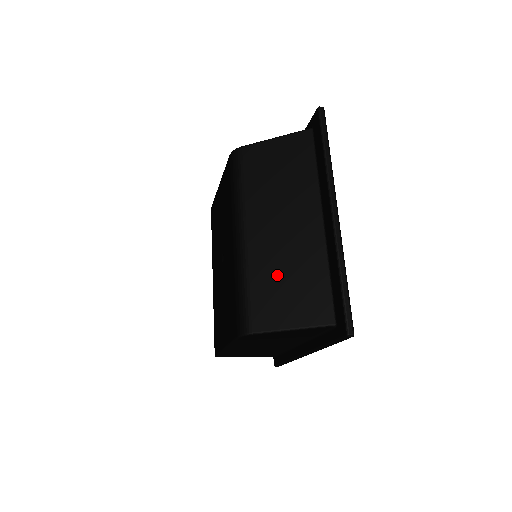
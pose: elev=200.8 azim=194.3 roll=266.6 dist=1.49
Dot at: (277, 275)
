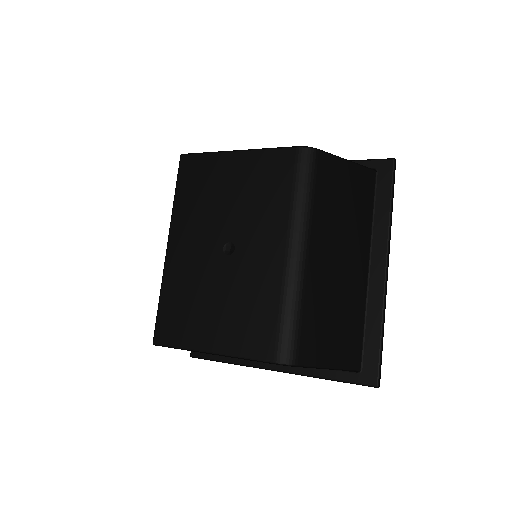
Dot at: (327, 311)
